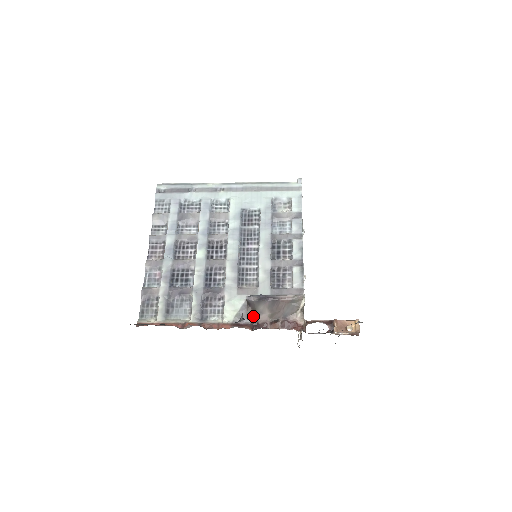
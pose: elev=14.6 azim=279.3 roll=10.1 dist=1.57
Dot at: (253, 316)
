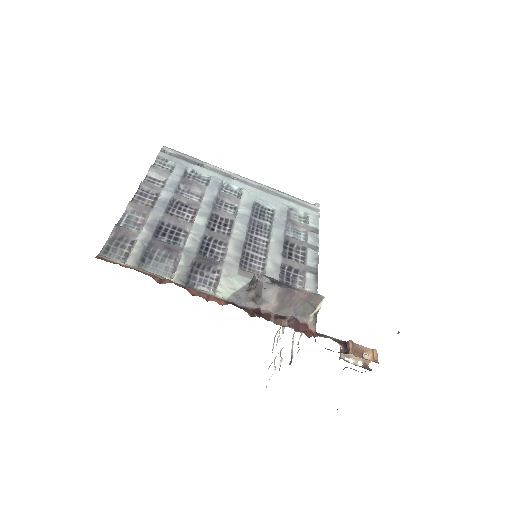
Dot at: (255, 302)
